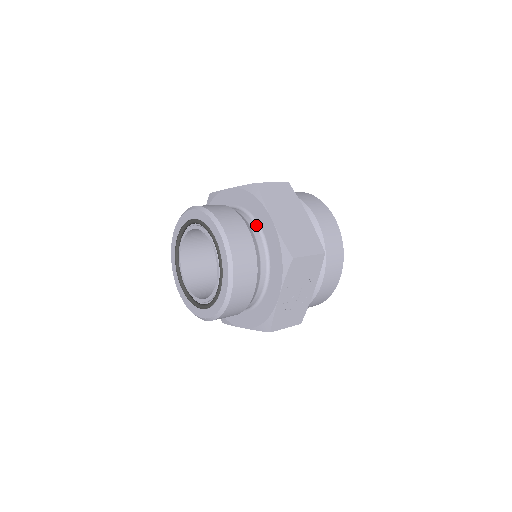
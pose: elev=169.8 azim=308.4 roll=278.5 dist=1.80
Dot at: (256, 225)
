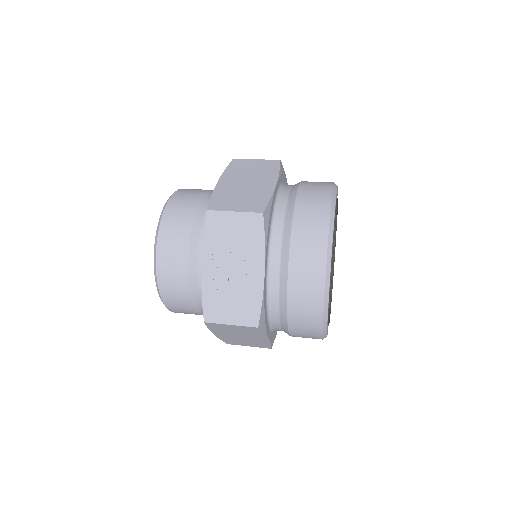
Dot at: occluded
